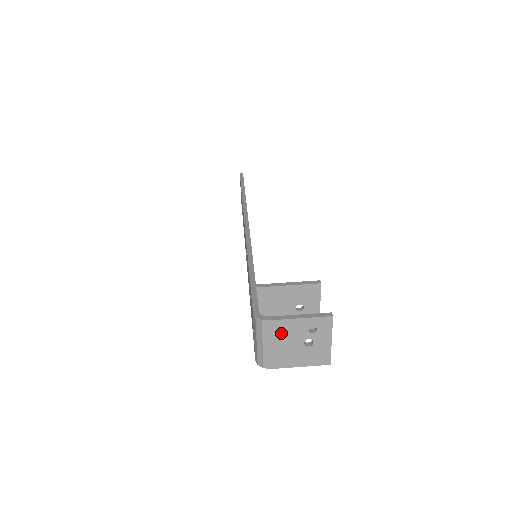
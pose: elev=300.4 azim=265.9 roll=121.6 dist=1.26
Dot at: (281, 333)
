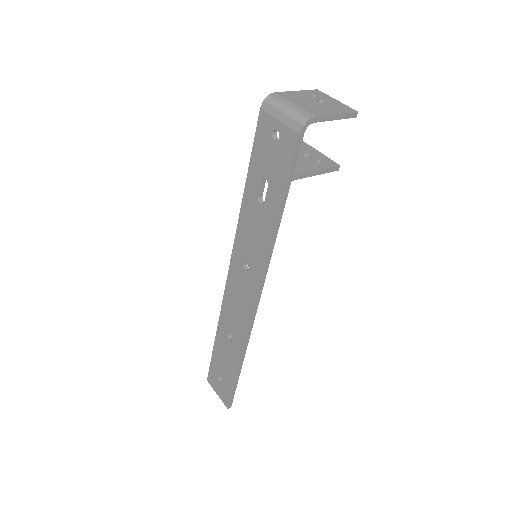
Dot at: (293, 98)
